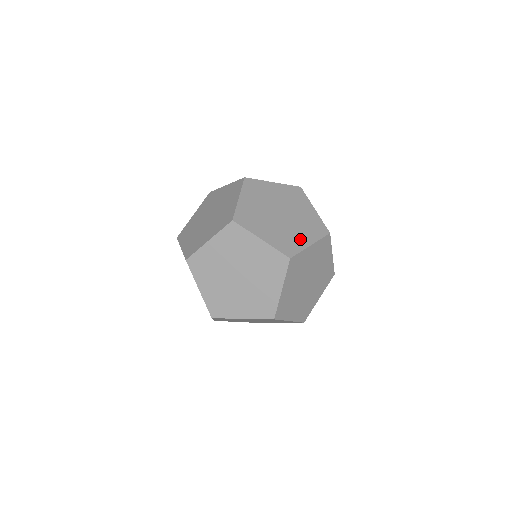
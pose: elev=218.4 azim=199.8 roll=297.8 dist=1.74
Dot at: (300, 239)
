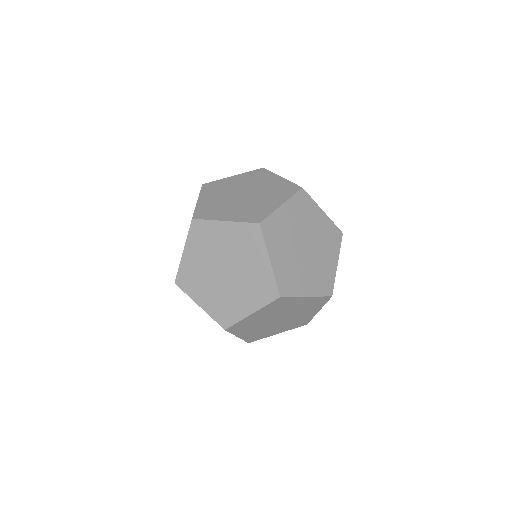
Dot at: (240, 306)
